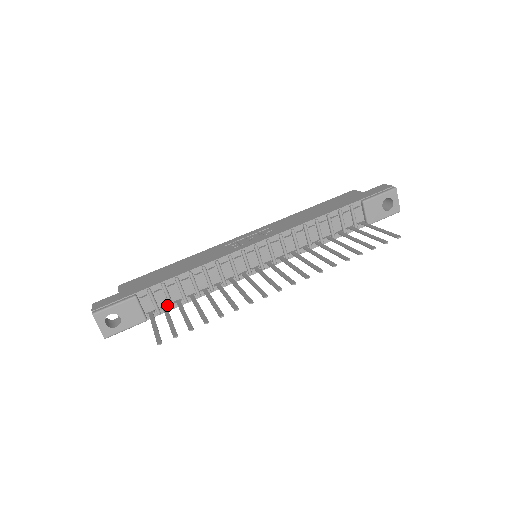
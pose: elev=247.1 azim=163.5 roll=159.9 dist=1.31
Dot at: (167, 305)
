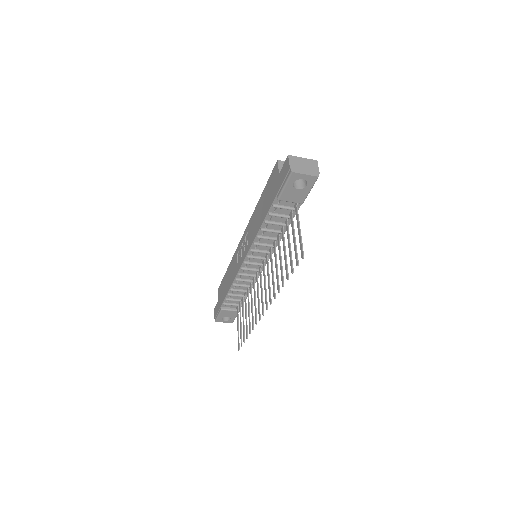
Dot at: (240, 302)
